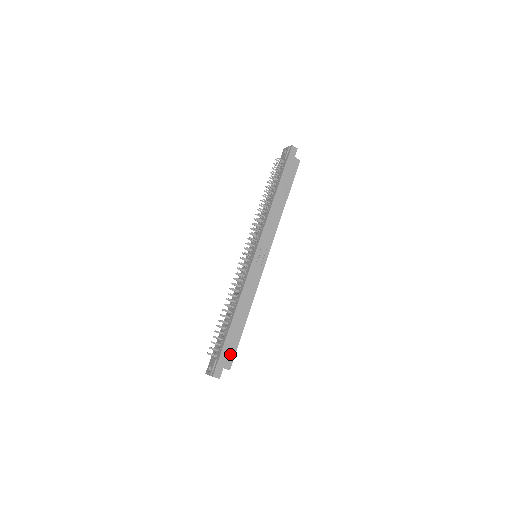
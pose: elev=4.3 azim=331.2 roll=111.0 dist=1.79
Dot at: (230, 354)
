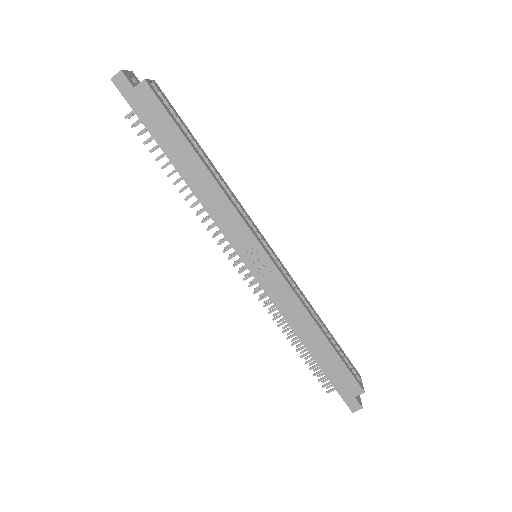
Dot at: (346, 380)
